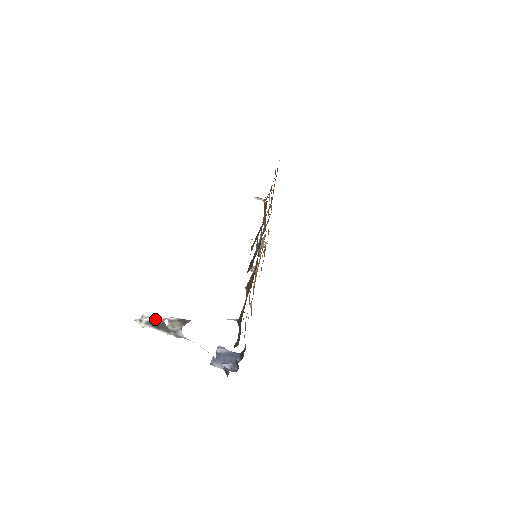
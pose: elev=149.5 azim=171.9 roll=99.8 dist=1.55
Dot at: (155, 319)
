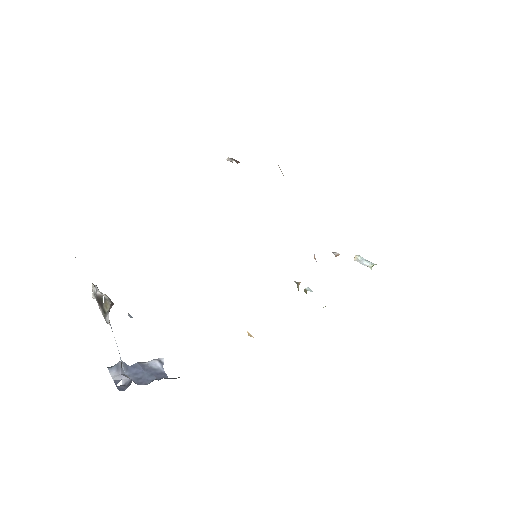
Dot at: (96, 291)
